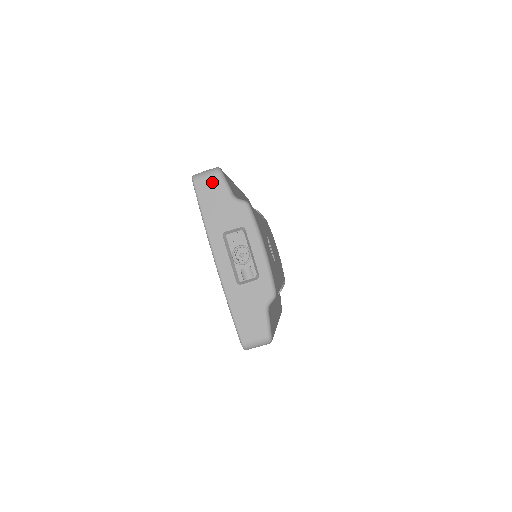
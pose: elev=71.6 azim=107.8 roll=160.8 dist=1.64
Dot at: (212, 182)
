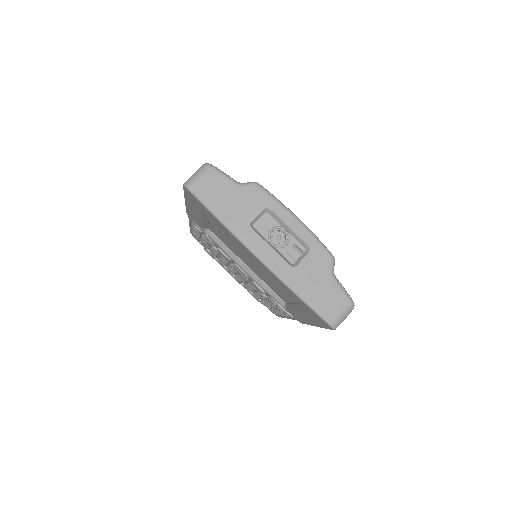
Dot at: (209, 179)
